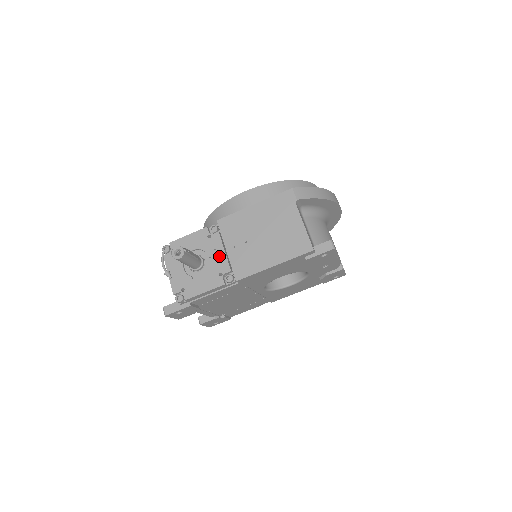
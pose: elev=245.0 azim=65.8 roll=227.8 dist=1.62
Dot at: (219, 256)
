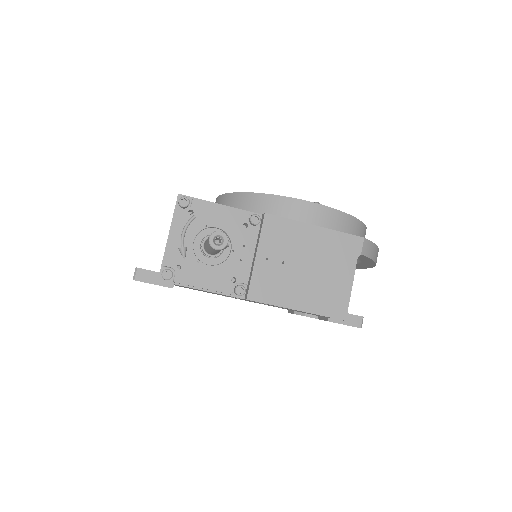
Dot at: (244, 257)
